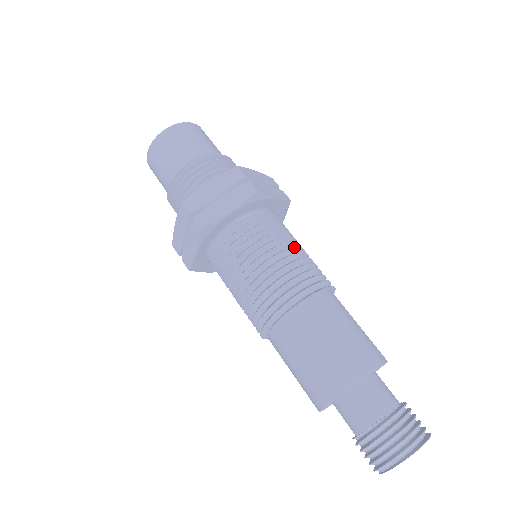
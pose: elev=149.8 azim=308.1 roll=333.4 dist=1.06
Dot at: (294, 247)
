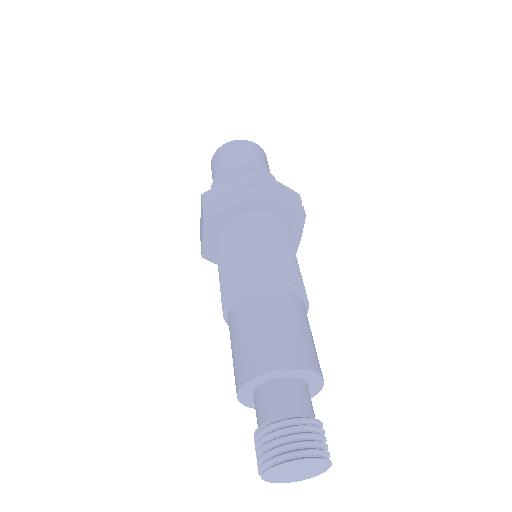
Dot at: (277, 248)
